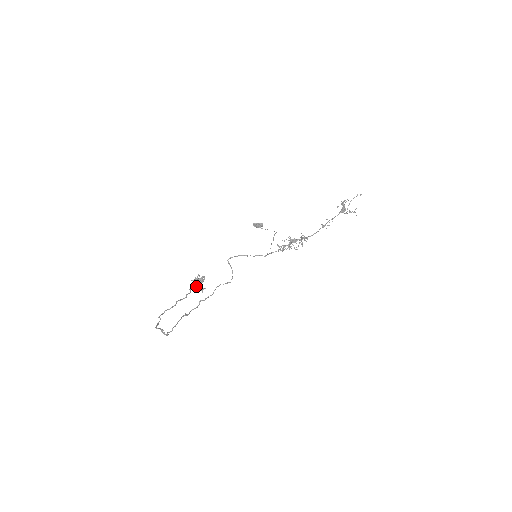
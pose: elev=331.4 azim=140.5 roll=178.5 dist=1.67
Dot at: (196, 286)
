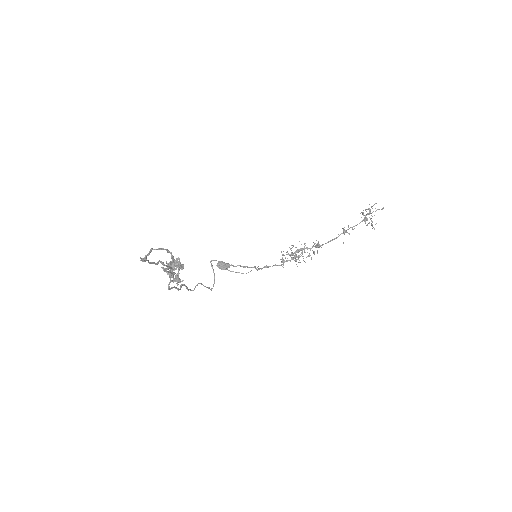
Dot at: occluded
